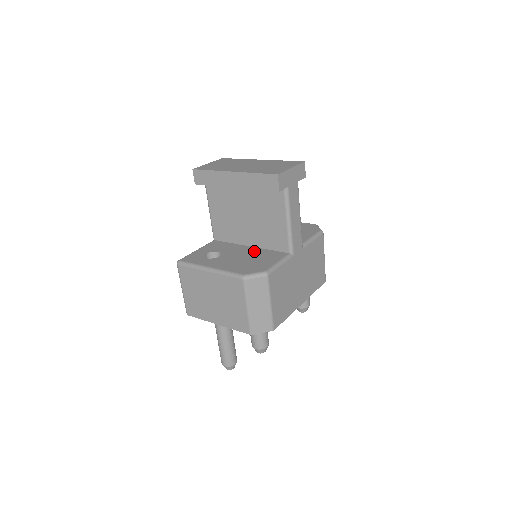
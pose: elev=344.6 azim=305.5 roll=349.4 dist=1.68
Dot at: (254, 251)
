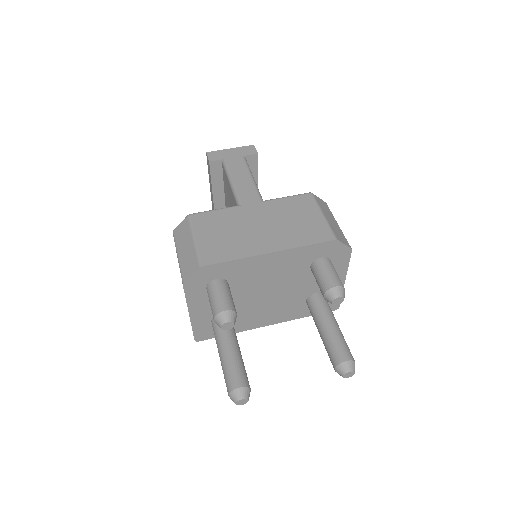
Dot at: occluded
